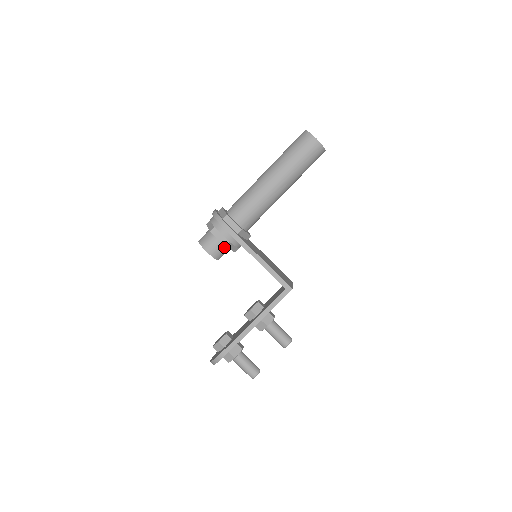
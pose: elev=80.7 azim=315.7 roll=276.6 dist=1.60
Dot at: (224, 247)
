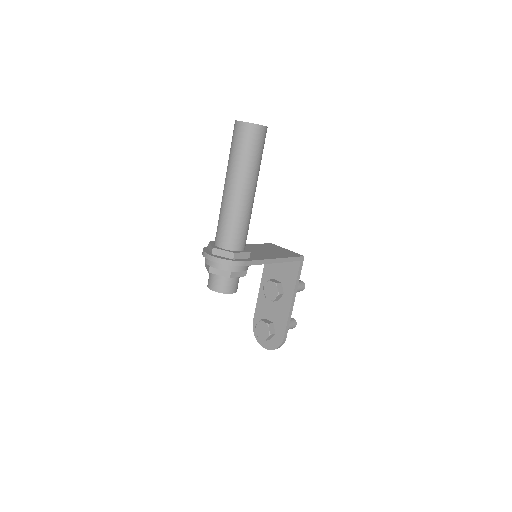
Dot at: occluded
